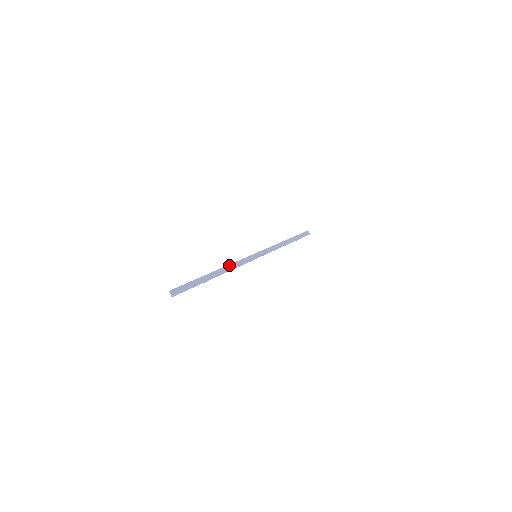
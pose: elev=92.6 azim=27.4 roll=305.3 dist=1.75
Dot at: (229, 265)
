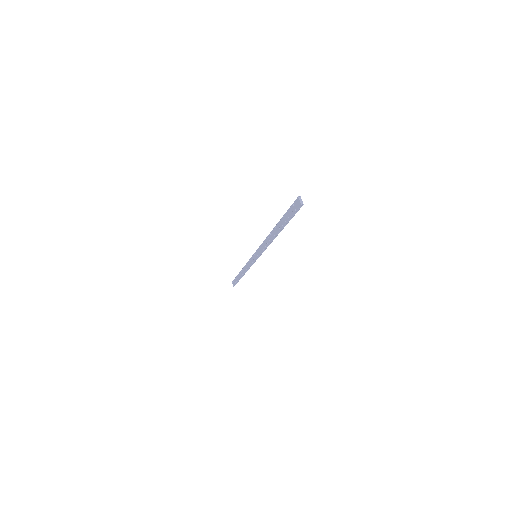
Dot at: (268, 237)
